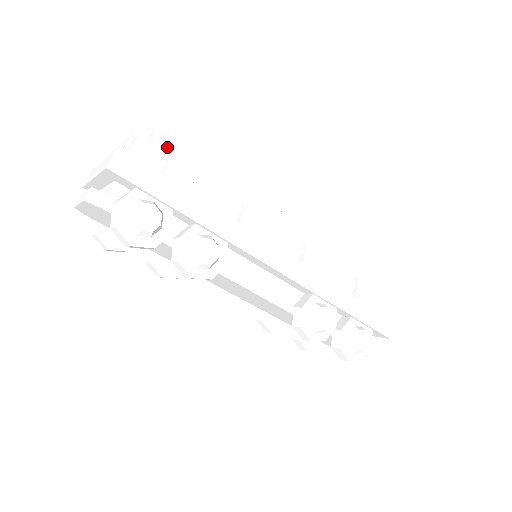
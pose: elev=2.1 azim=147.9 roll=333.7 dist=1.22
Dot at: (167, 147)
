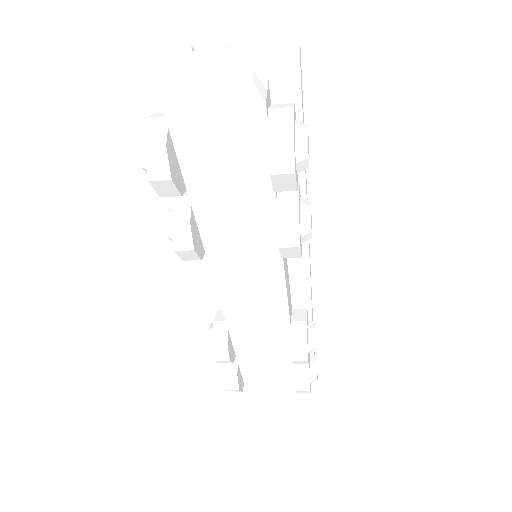
Dot at: occluded
